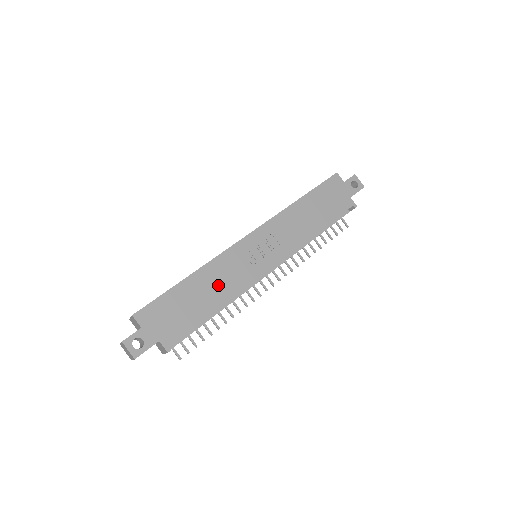
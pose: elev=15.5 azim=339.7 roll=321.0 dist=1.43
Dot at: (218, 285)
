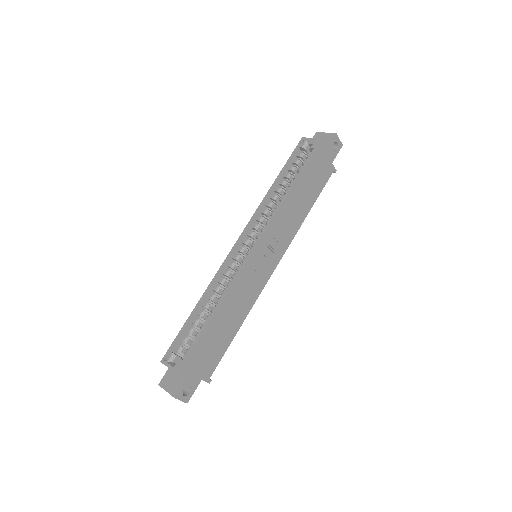
Dot at: (237, 309)
